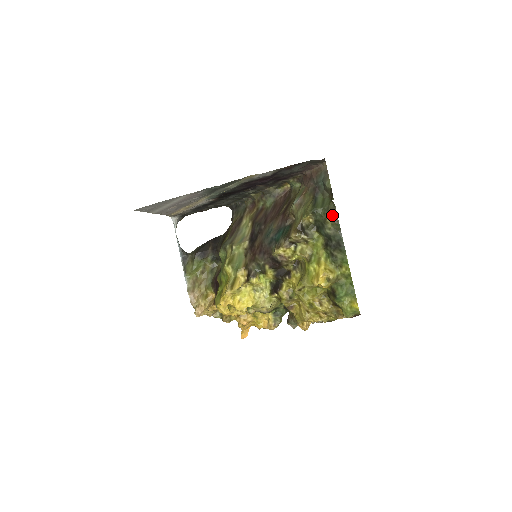
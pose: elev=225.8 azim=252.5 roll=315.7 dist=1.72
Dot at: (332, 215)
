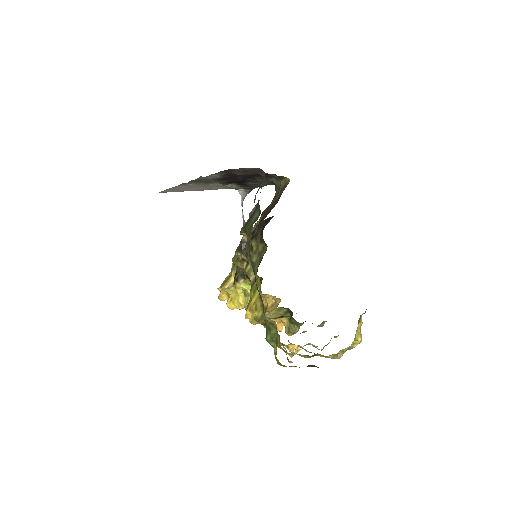
Dot at: (248, 243)
